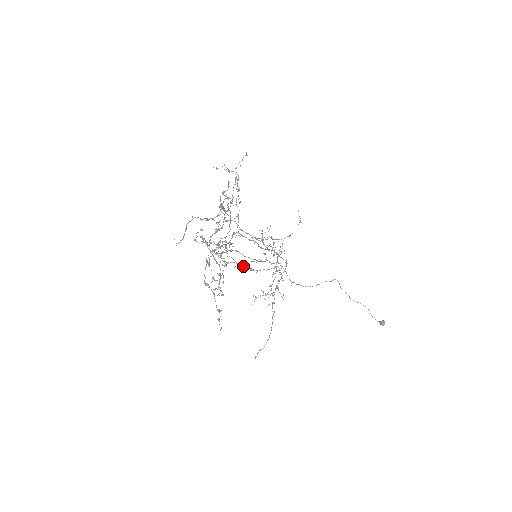
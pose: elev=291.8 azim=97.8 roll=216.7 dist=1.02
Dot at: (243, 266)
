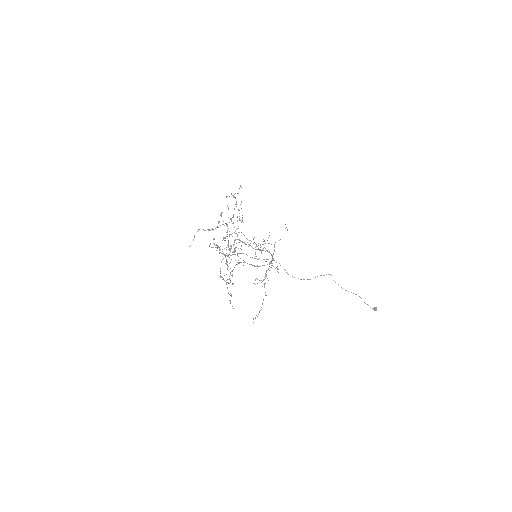
Dot at: (249, 264)
